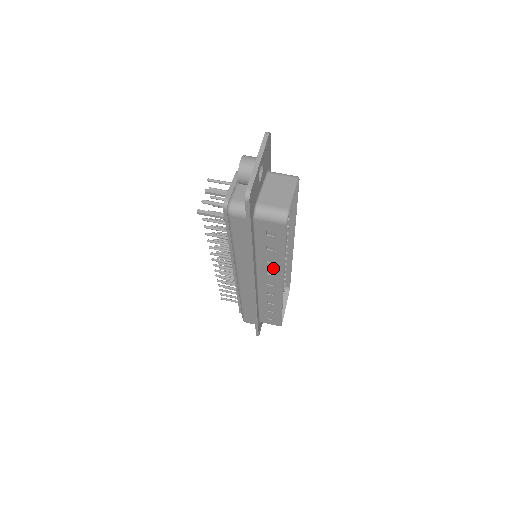
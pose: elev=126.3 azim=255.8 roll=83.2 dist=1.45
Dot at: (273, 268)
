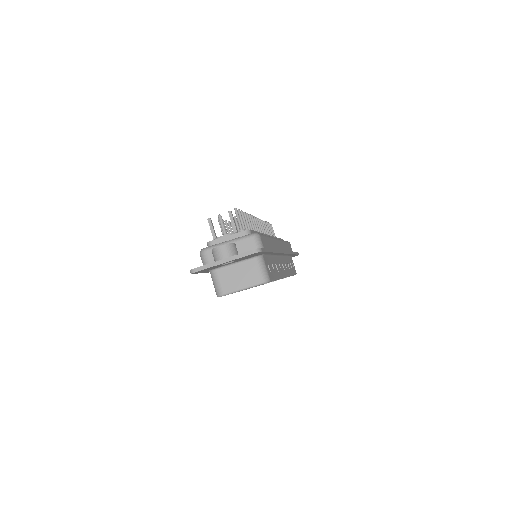
Dot at: occluded
